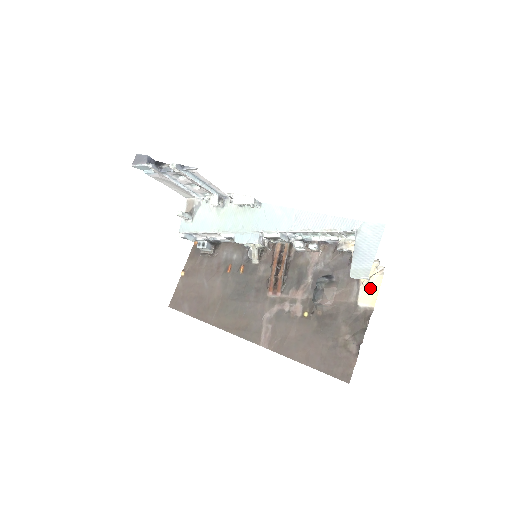
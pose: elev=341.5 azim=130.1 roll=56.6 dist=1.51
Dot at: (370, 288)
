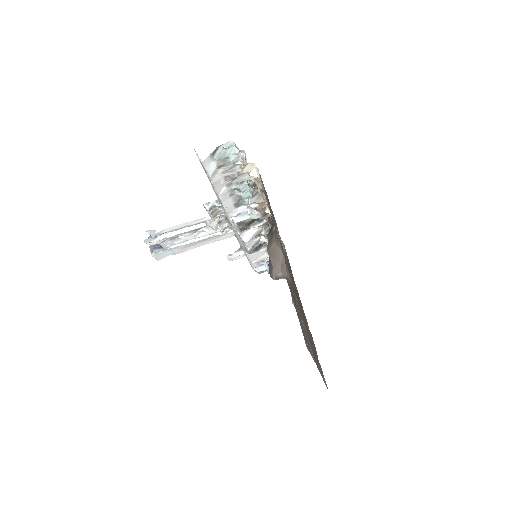
Dot at: occluded
